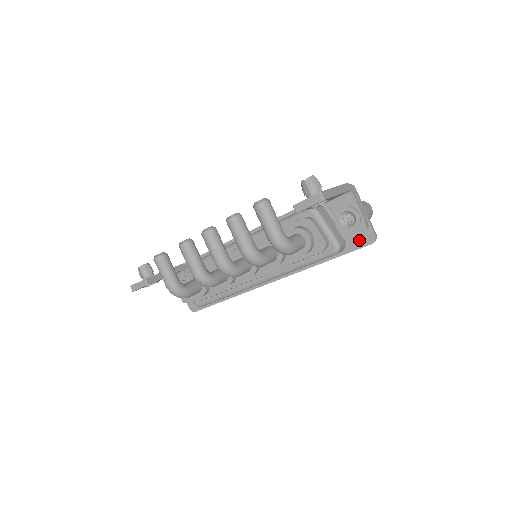
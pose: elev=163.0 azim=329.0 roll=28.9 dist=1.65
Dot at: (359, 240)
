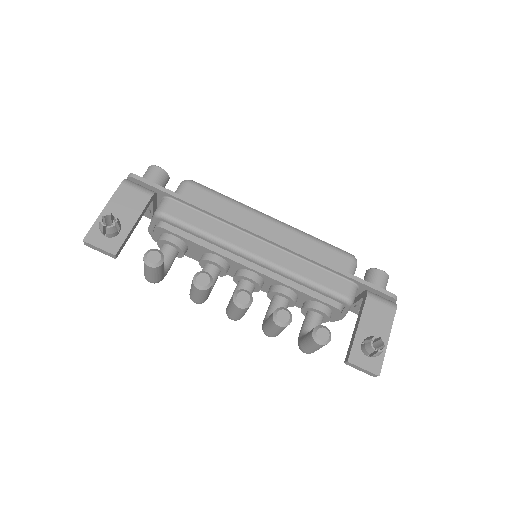
Dot at: occluded
